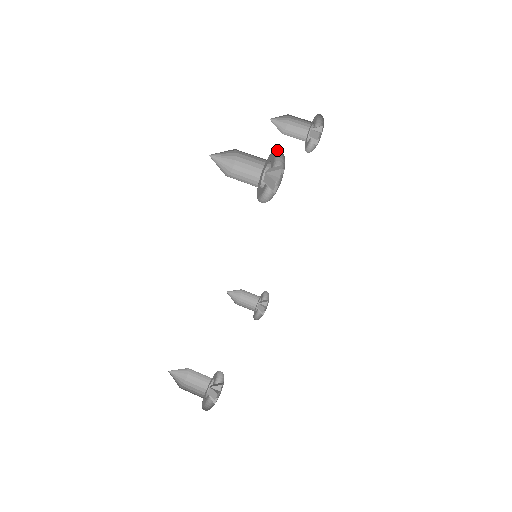
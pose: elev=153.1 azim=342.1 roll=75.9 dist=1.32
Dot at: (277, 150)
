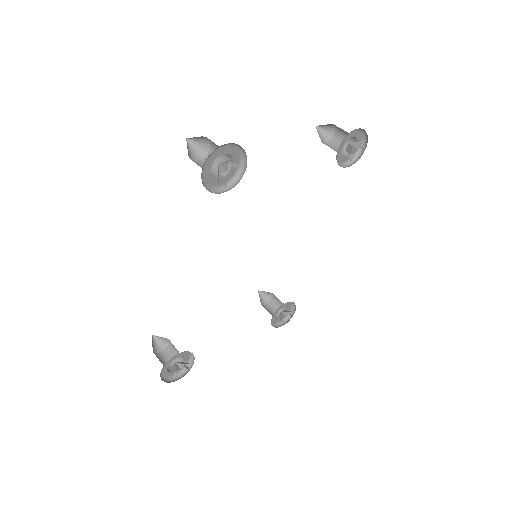
Dot at: (238, 145)
